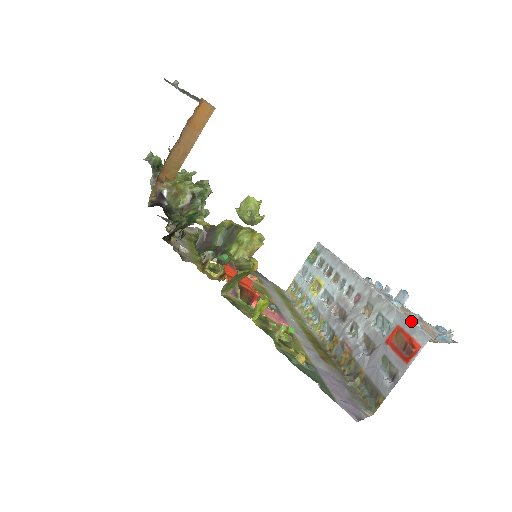
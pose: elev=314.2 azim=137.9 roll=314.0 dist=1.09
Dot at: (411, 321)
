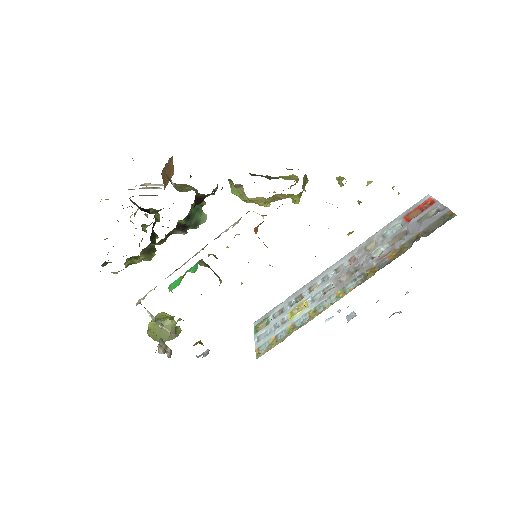
Dot at: (408, 209)
